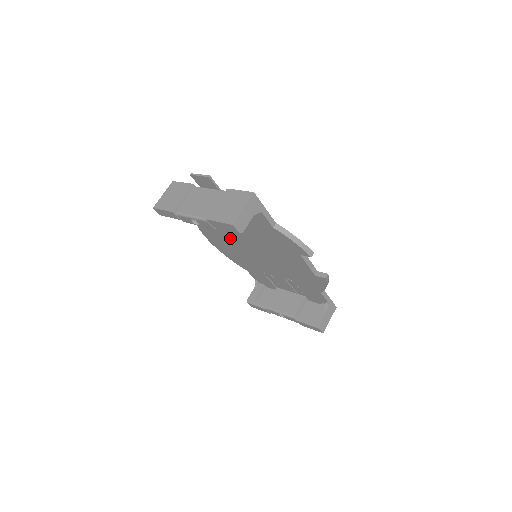
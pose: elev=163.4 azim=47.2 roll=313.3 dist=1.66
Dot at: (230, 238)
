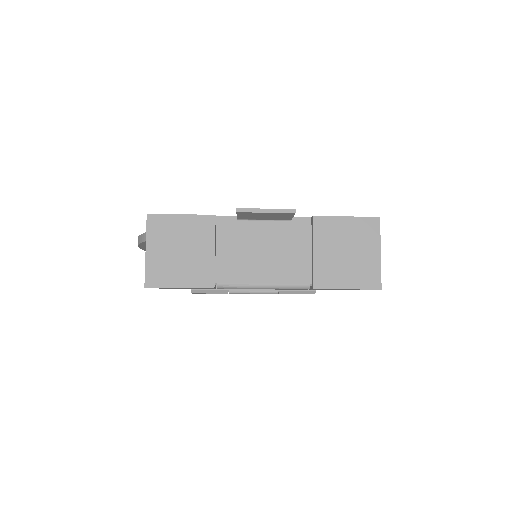
Dot at: occluded
